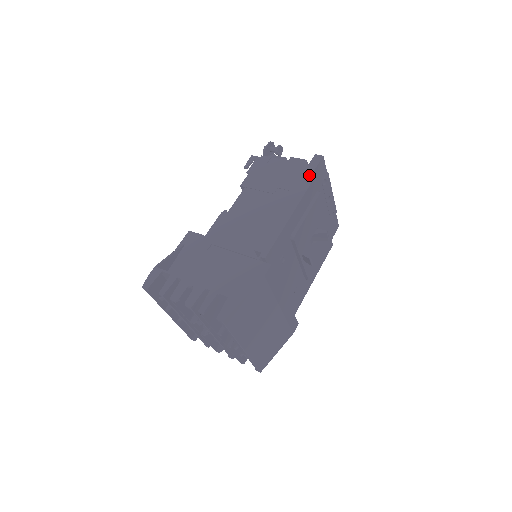
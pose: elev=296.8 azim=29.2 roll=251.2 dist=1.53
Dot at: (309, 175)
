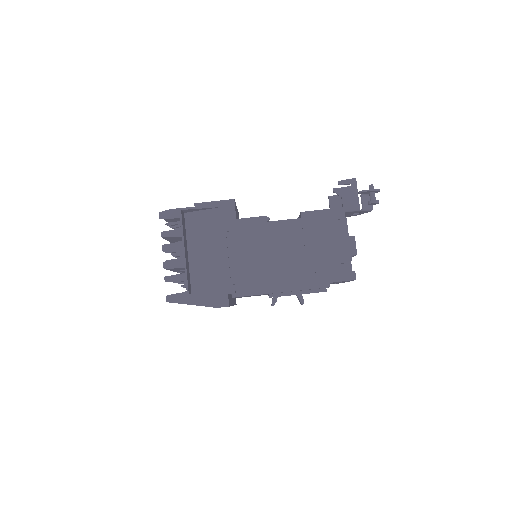
Dot at: (329, 281)
